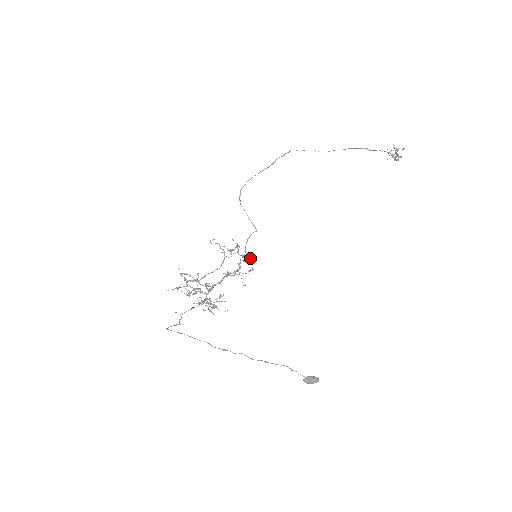
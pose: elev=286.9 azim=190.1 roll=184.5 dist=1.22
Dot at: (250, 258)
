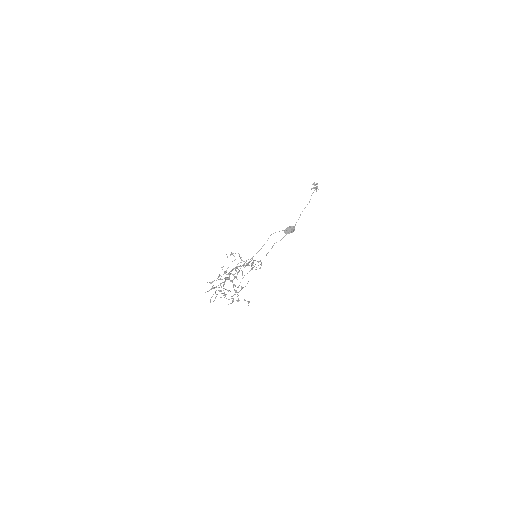
Dot at: (252, 258)
